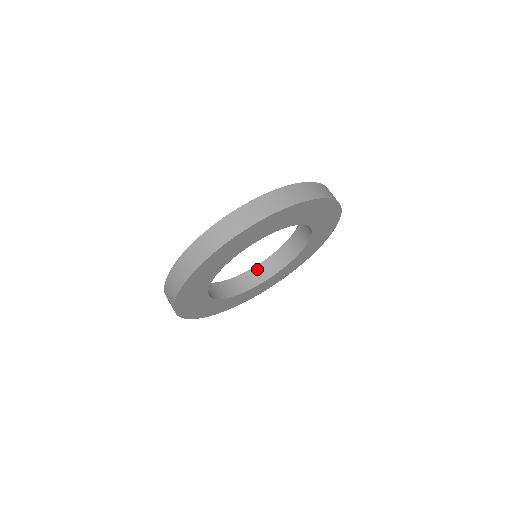
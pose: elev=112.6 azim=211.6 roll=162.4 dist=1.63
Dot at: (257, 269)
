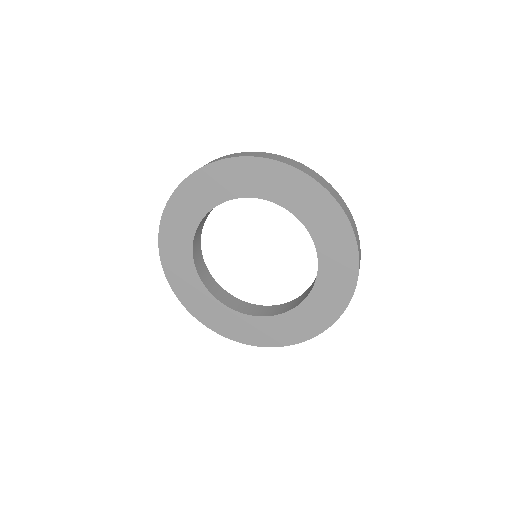
Dot at: (232, 298)
